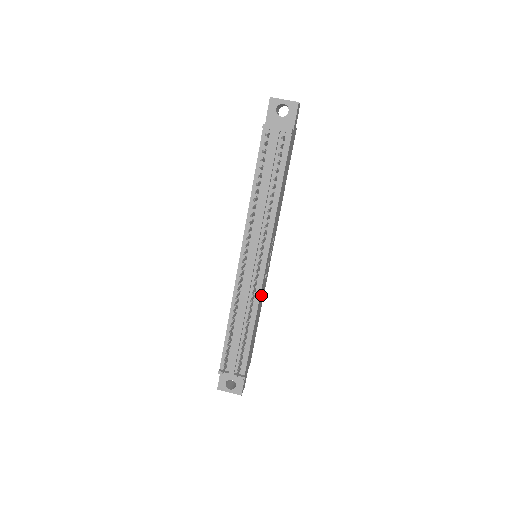
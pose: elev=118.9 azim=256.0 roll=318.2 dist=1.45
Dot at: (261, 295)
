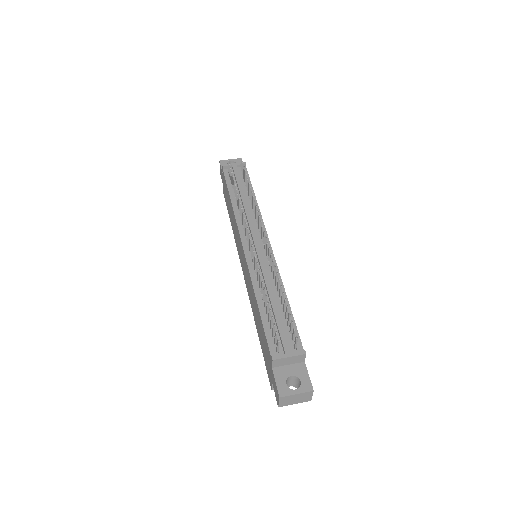
Dot at: occluded
